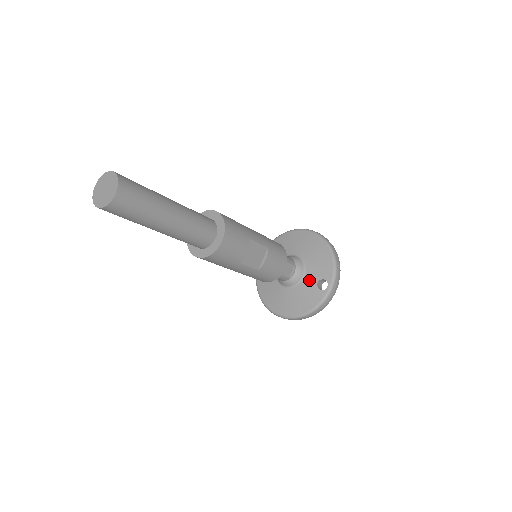
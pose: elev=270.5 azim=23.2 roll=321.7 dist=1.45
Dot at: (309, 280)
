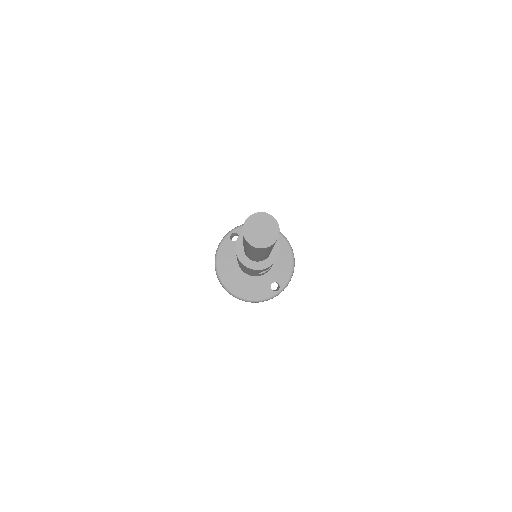
Dot at: (267, 278)
